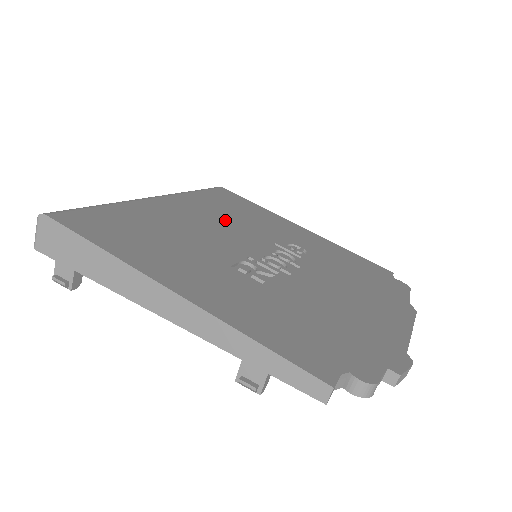
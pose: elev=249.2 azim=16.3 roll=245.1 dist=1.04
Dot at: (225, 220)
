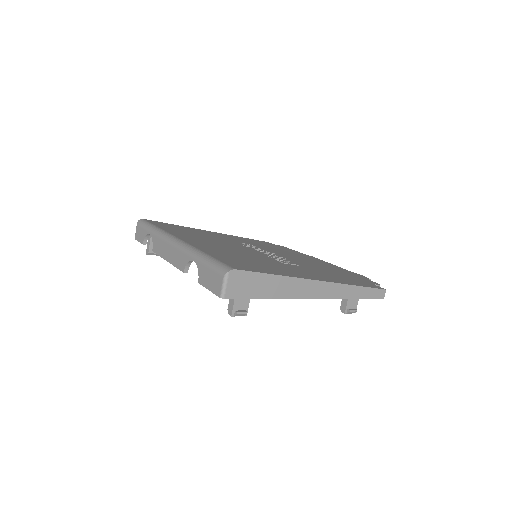
Dot at: (213, 241)
